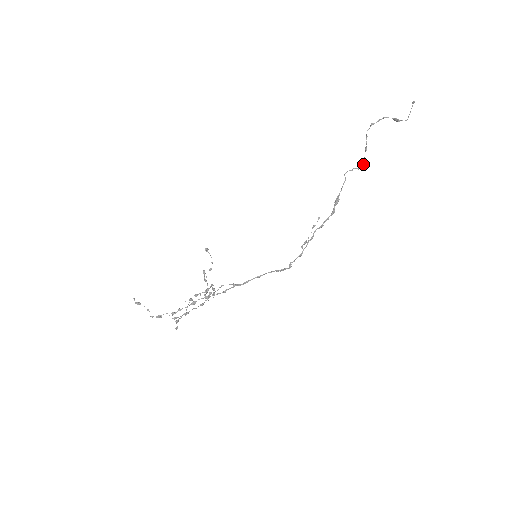
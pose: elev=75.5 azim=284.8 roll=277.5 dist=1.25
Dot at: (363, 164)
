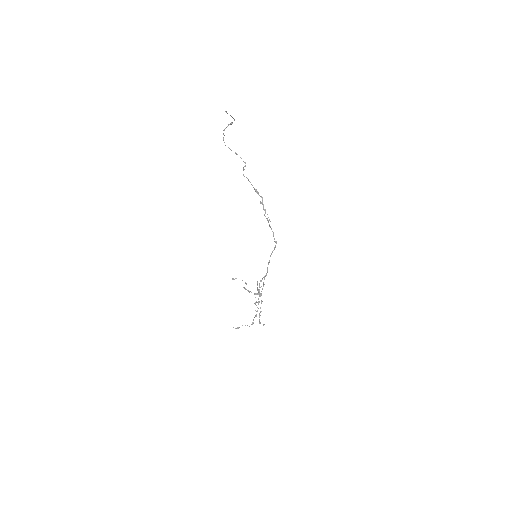
Dot at: occluded
